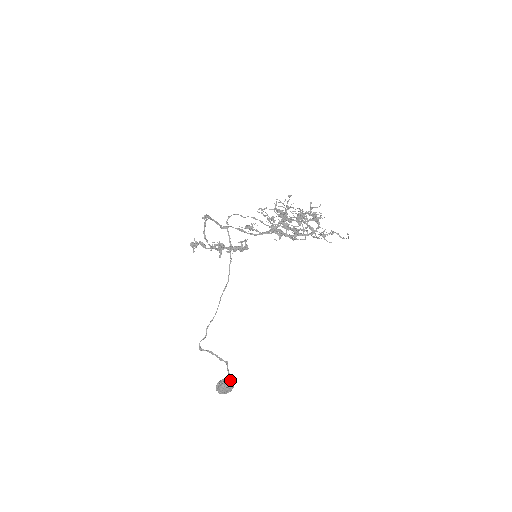
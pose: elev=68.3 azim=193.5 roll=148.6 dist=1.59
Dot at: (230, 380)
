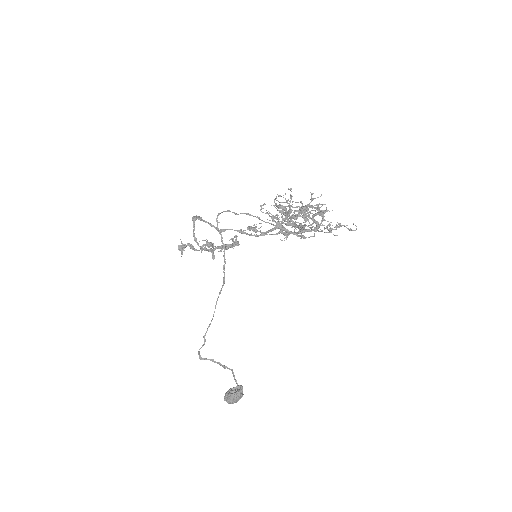
Dot at: (239, 389)
